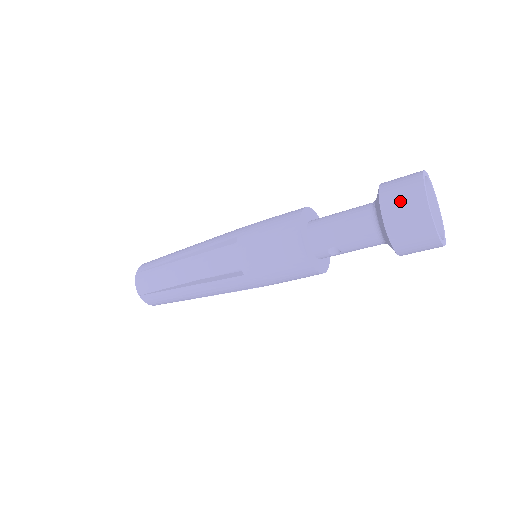
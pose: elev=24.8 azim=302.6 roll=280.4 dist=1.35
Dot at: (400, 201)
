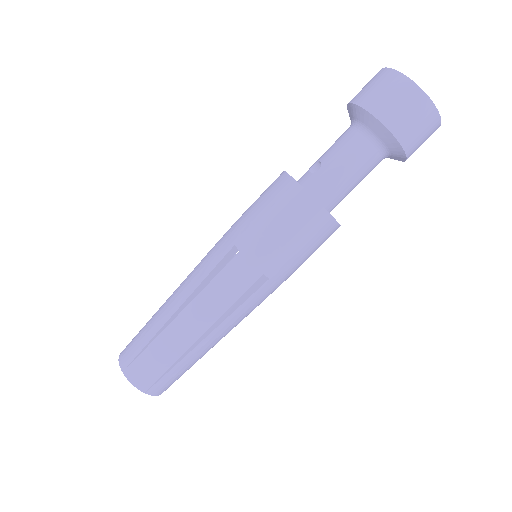
Dot at: occluded
